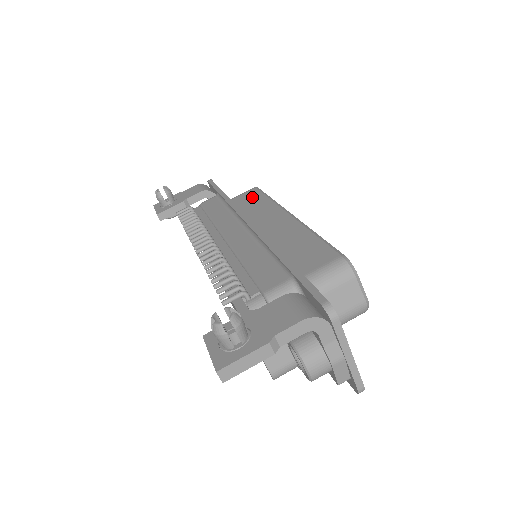
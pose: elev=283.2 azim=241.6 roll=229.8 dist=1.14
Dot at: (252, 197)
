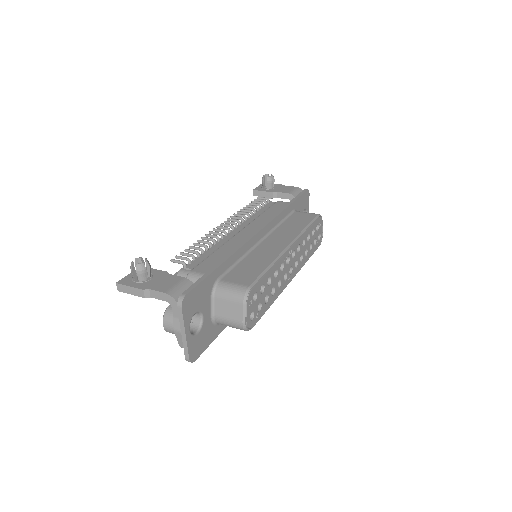
Dot at: (303, 219)
